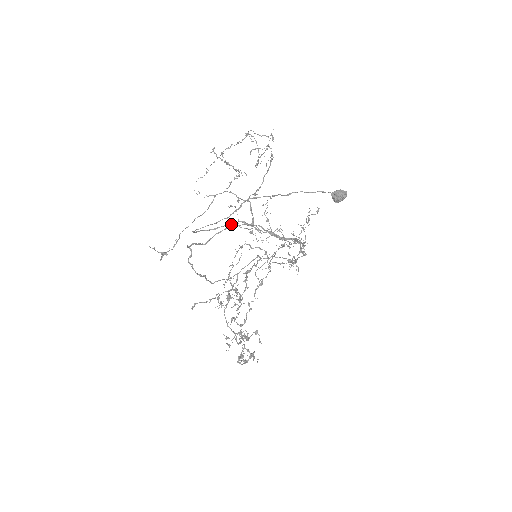
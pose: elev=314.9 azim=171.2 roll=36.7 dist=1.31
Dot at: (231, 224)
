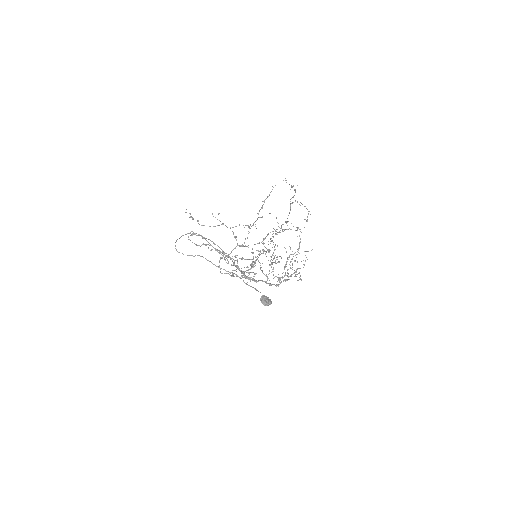
Dot at: occluded
